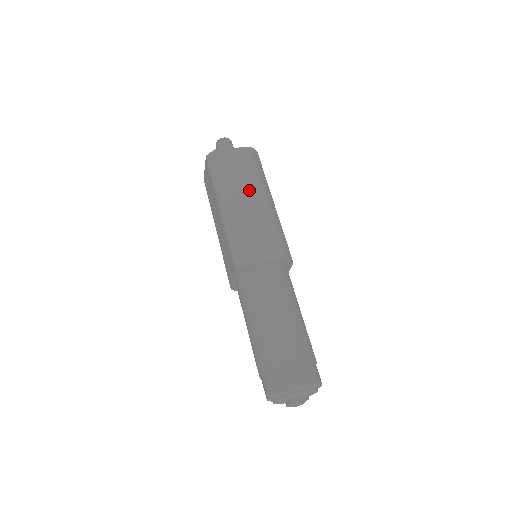
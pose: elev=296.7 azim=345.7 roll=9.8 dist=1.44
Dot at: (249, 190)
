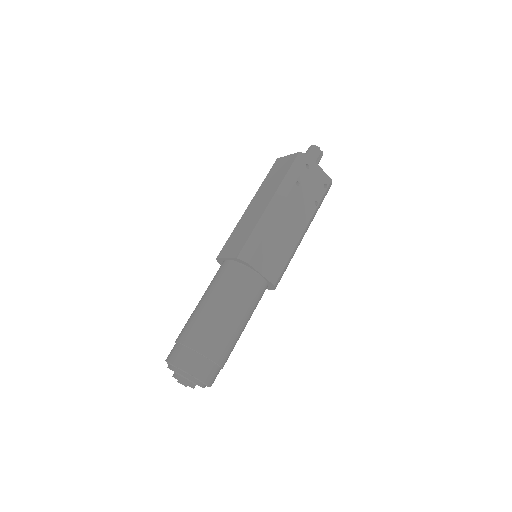
Dot at: (266, 194)
